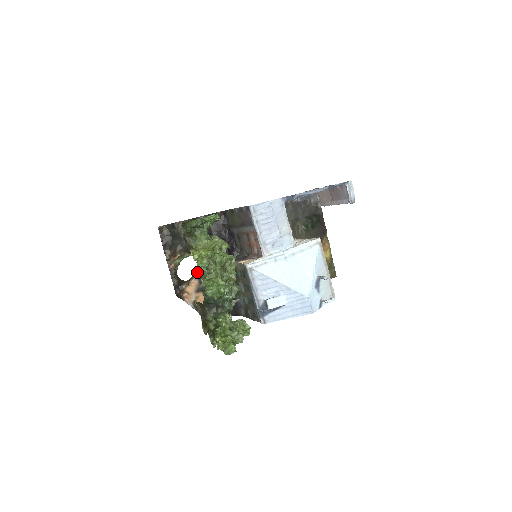
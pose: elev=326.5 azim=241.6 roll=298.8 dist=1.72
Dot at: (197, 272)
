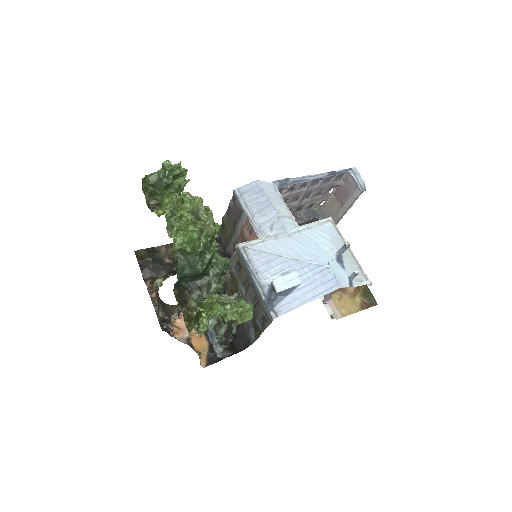
Dot at: occluded
